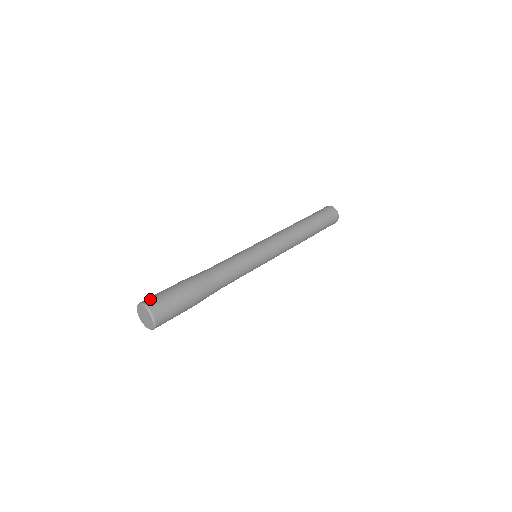
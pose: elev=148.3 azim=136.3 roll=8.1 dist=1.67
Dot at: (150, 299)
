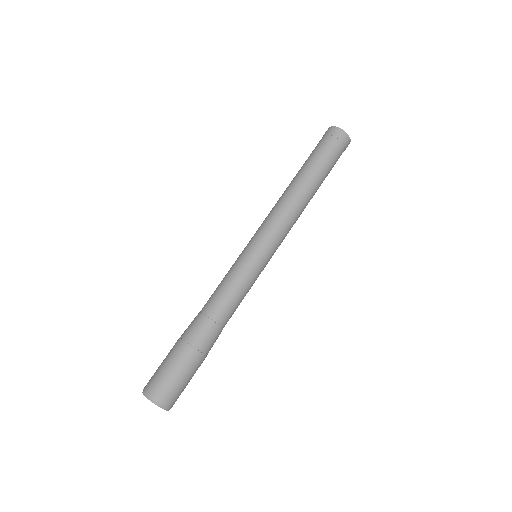
Dot at: (162, 394)
